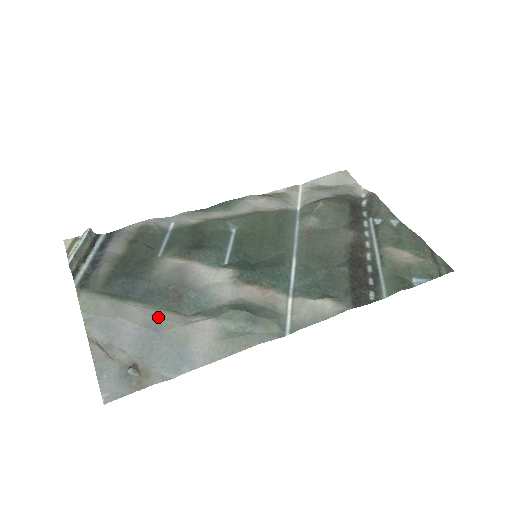
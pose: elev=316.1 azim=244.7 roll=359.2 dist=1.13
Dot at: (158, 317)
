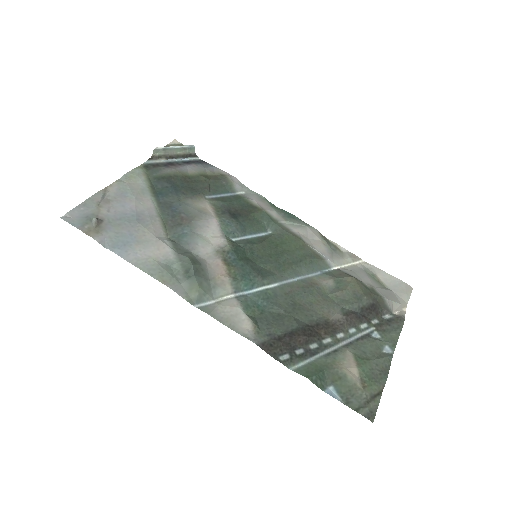
Dot at: (151, 218)
